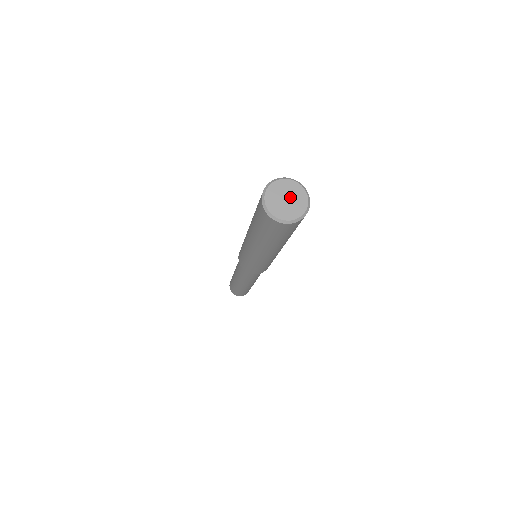
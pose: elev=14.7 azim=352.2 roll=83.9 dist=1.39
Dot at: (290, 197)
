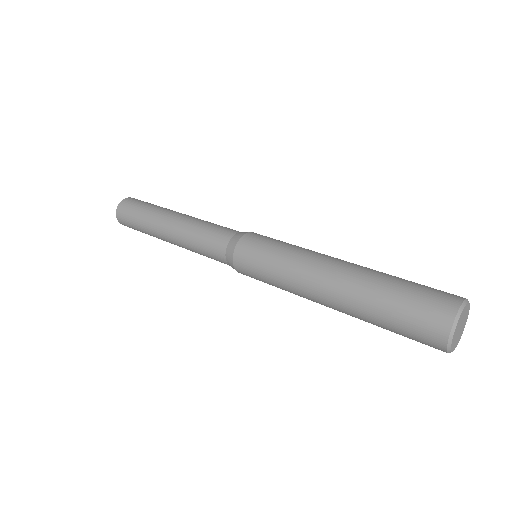
Dot at: (463, 322)
